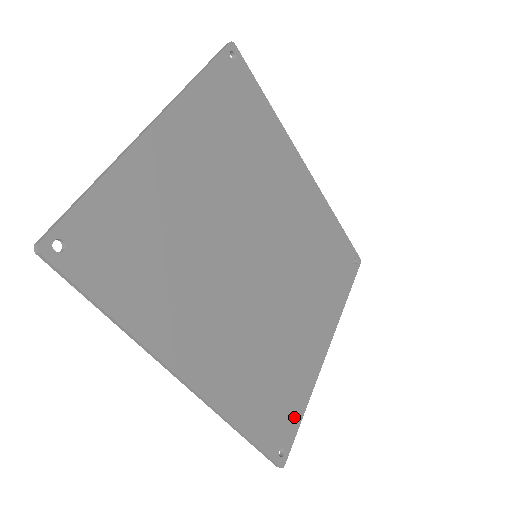
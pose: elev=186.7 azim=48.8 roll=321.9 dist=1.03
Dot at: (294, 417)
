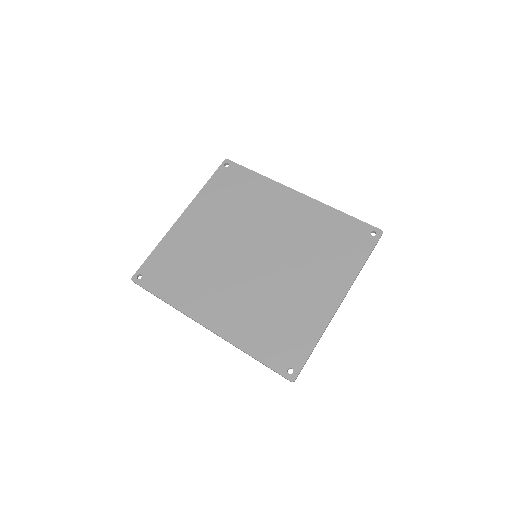
Dot at: (302, 349)
